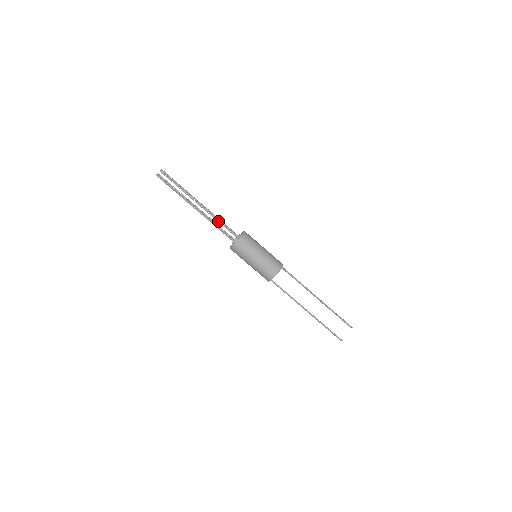
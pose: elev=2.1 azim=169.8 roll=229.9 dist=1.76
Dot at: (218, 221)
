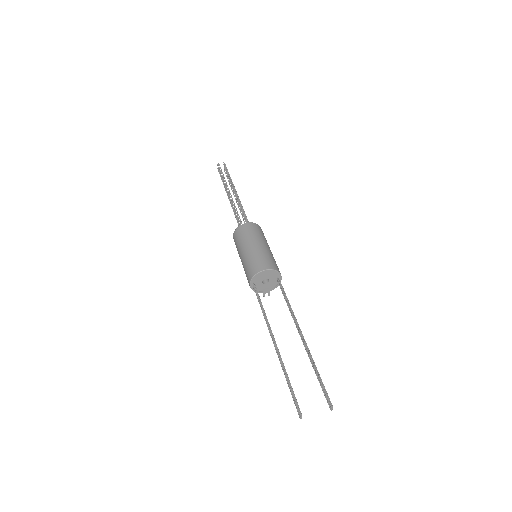
Dot at: (243, 216)
